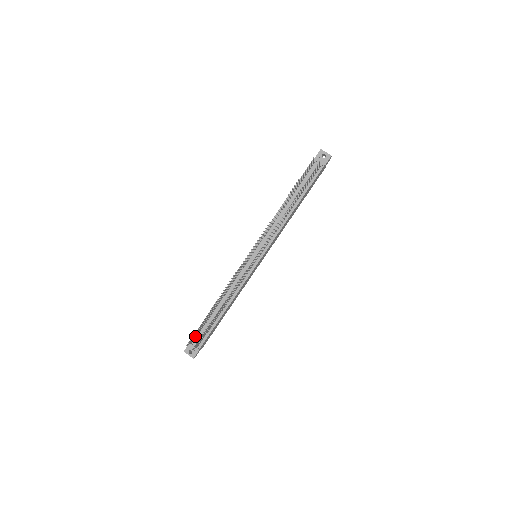
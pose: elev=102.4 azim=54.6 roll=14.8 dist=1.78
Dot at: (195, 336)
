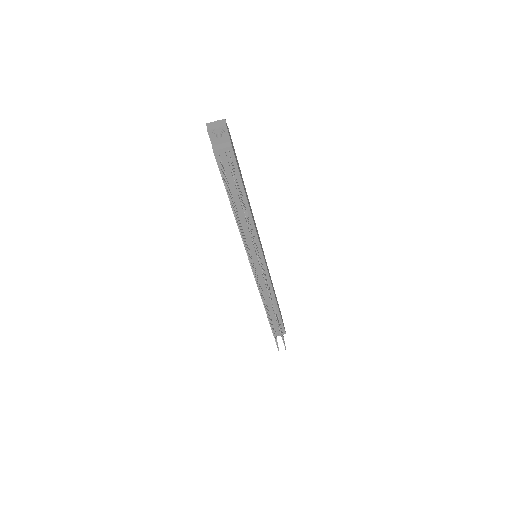
Dot at: occluded
